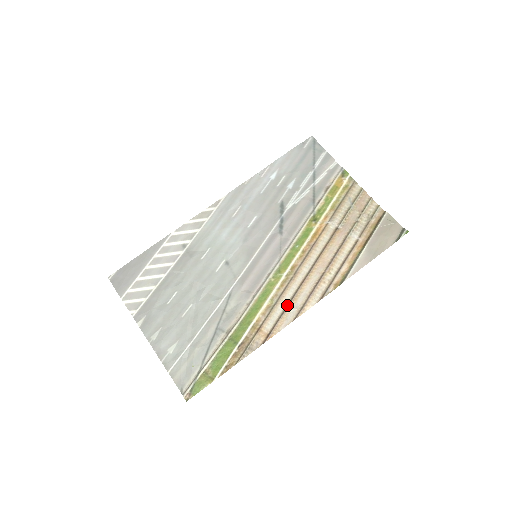
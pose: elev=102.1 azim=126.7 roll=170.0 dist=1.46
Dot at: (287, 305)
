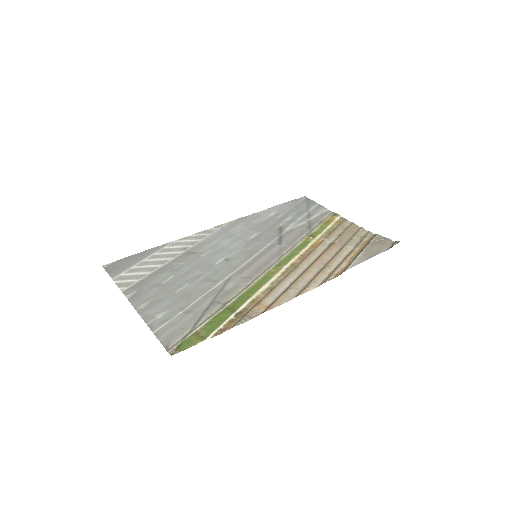
Dot at: (288, 287)
